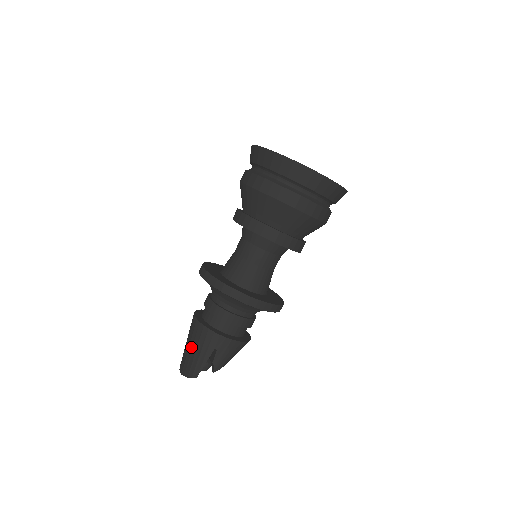
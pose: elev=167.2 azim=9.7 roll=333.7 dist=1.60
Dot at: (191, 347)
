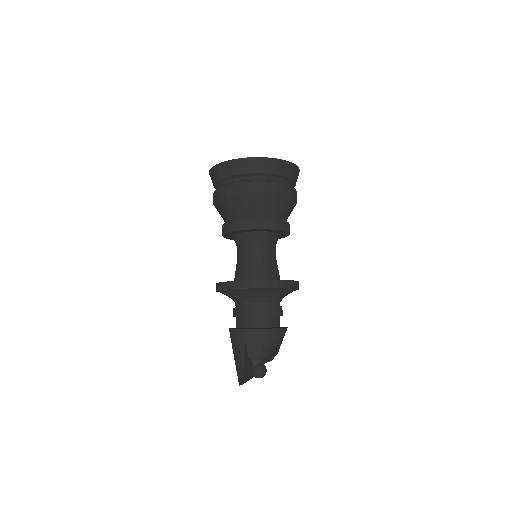
Dot at: (234, 355)
